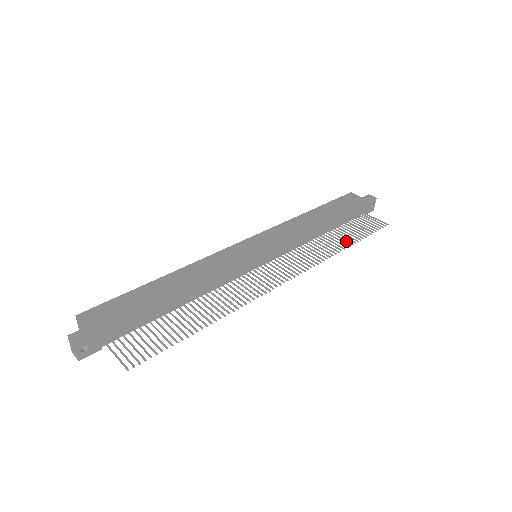
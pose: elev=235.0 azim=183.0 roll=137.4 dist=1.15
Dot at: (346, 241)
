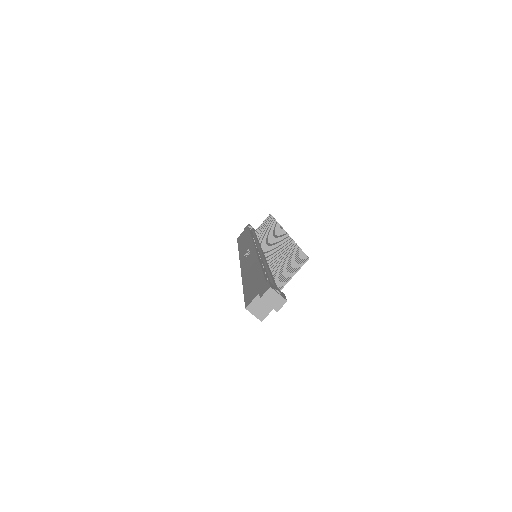
Dot at: occluded
